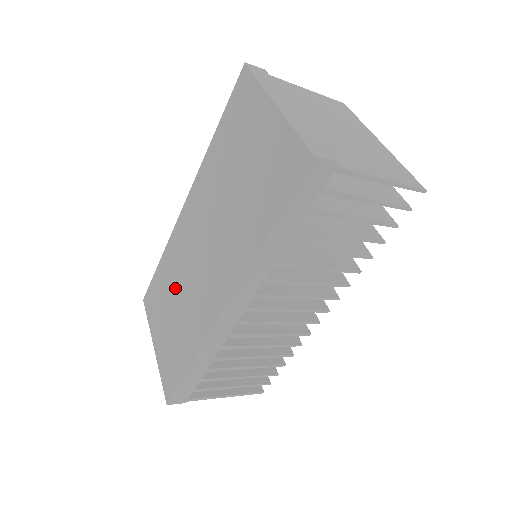
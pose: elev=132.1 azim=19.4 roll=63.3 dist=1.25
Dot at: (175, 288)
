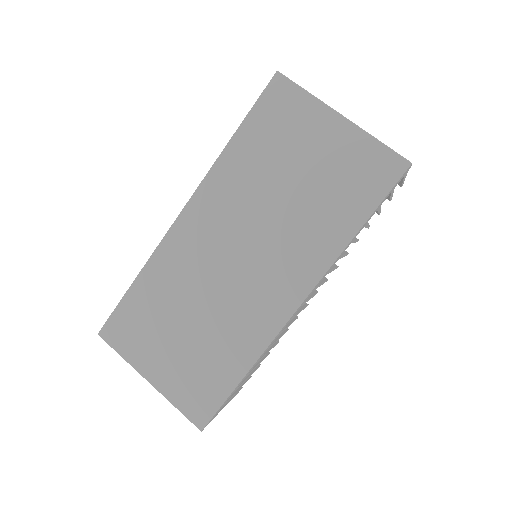
Dot at: (186, 305)
